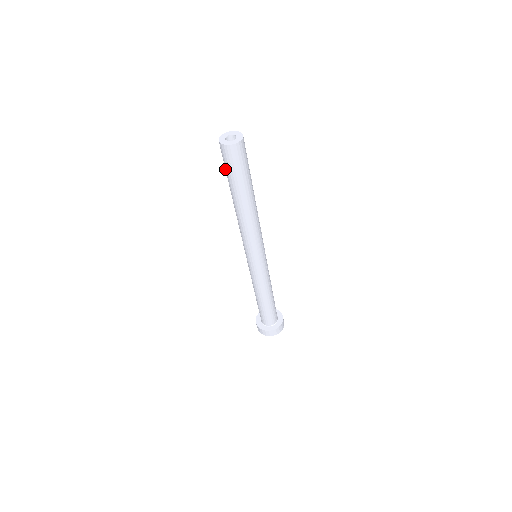
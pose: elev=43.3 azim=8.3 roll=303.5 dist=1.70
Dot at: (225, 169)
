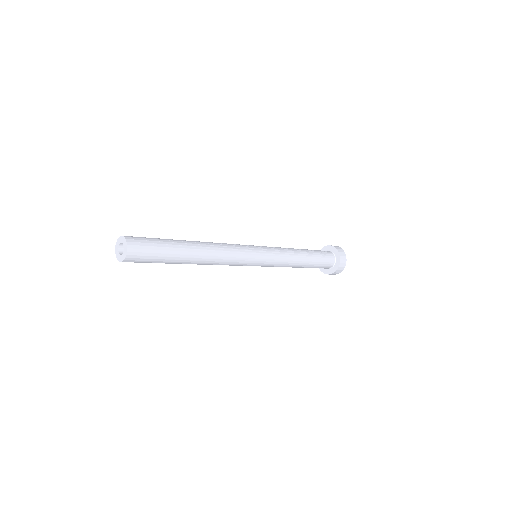
Dot at: occluded
